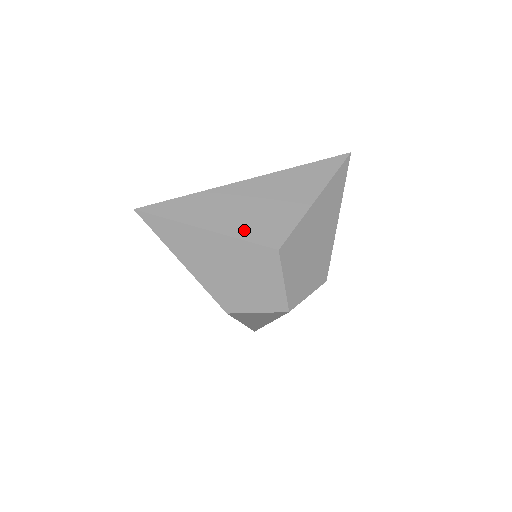
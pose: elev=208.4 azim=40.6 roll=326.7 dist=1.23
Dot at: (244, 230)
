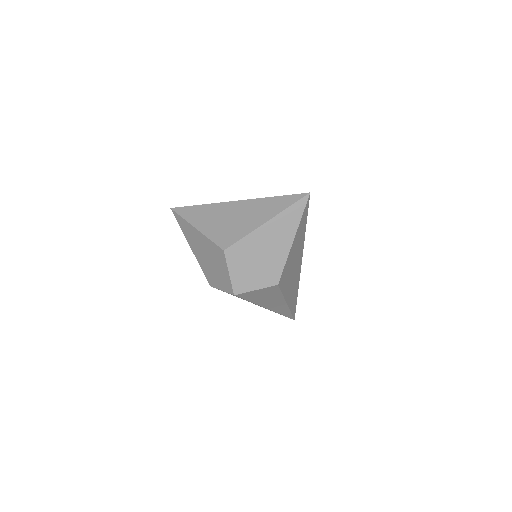
Dot at: (214, 233)
